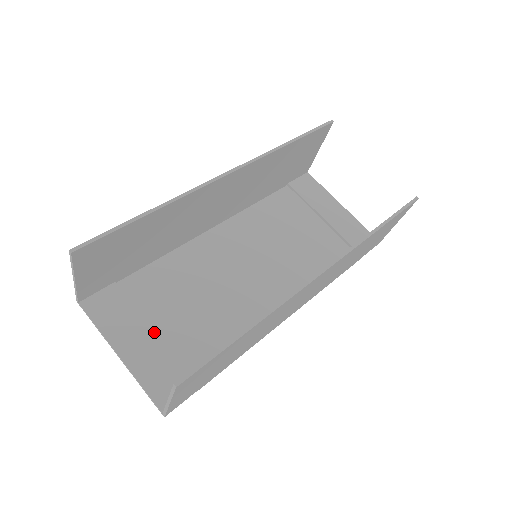
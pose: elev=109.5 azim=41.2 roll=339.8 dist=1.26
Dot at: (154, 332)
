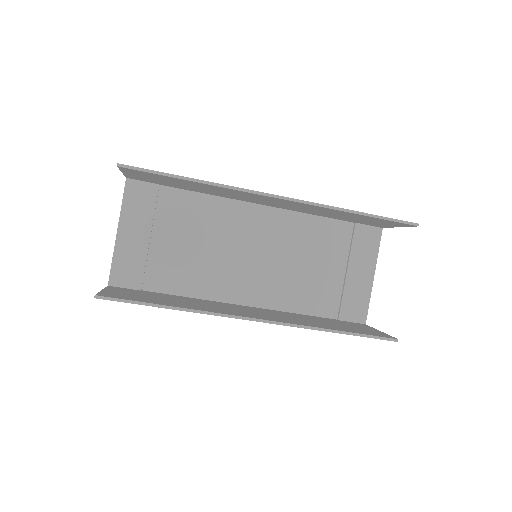
Dot at: (150, 237)
